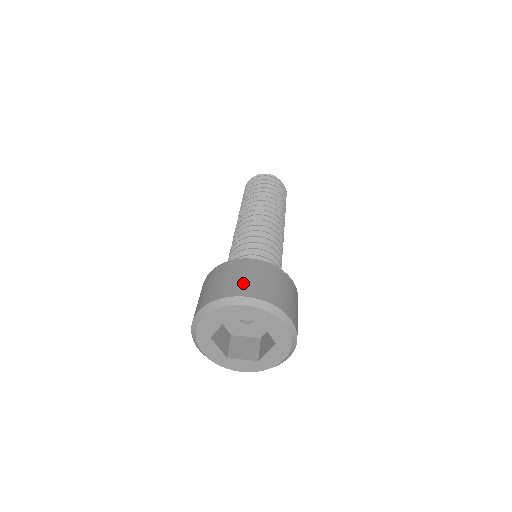
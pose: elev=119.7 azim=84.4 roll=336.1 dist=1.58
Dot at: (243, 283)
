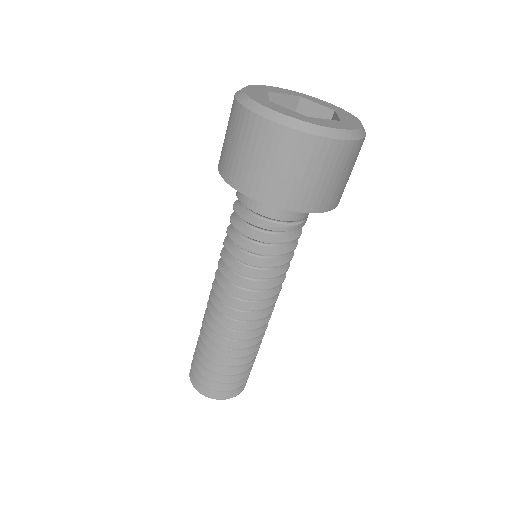
Dot at: occluded
